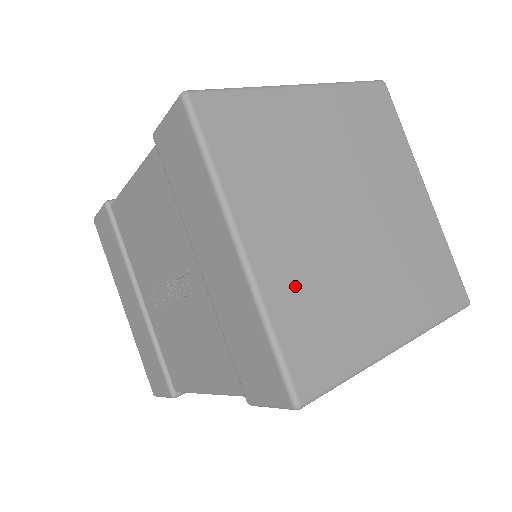
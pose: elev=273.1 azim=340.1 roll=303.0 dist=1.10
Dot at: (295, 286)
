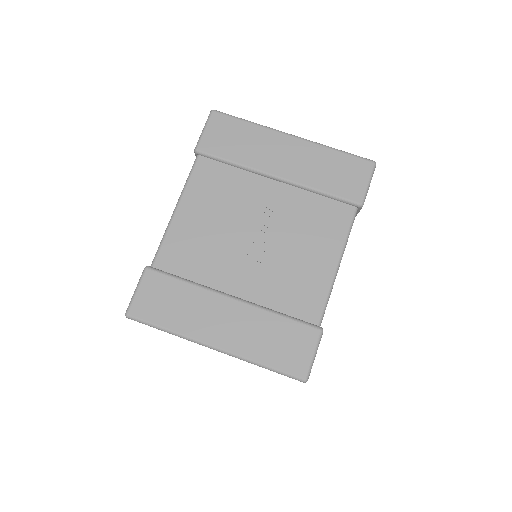
Dot at: occluded
